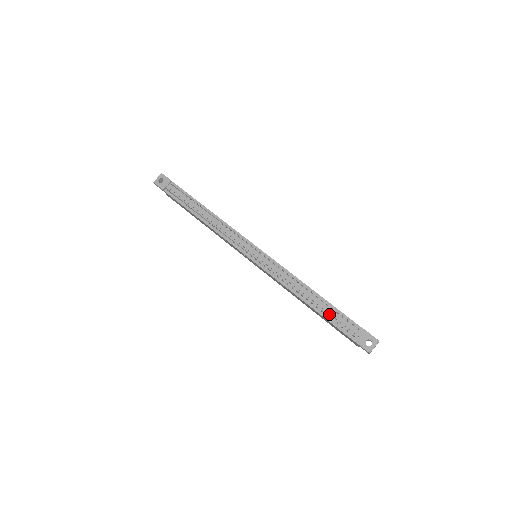
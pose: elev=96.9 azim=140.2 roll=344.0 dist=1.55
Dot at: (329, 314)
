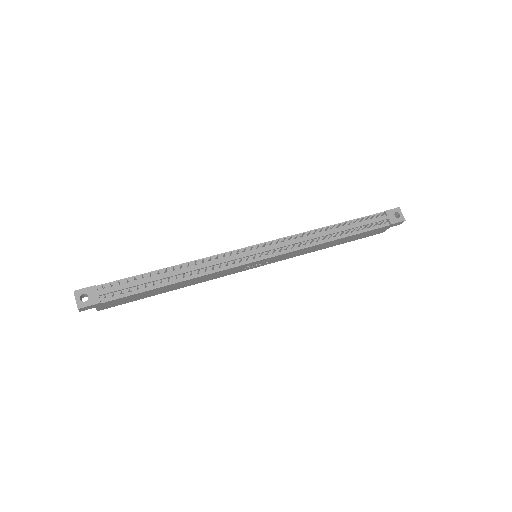
Dot at: (357, 228)
